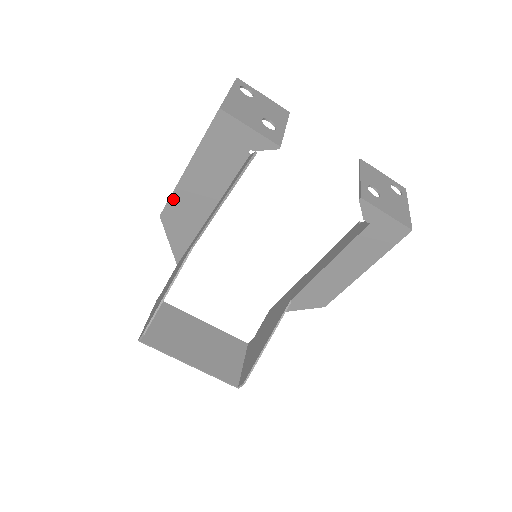
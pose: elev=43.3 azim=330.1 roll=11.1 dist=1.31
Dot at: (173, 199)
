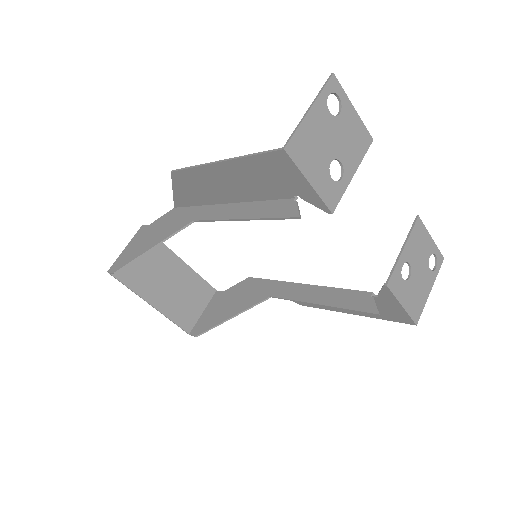
Dot at: (192, 171)
